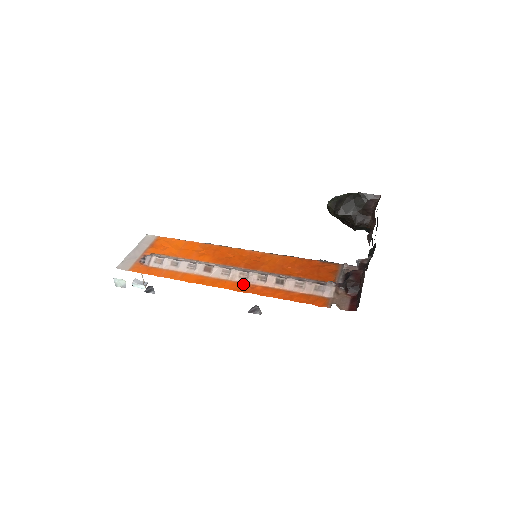
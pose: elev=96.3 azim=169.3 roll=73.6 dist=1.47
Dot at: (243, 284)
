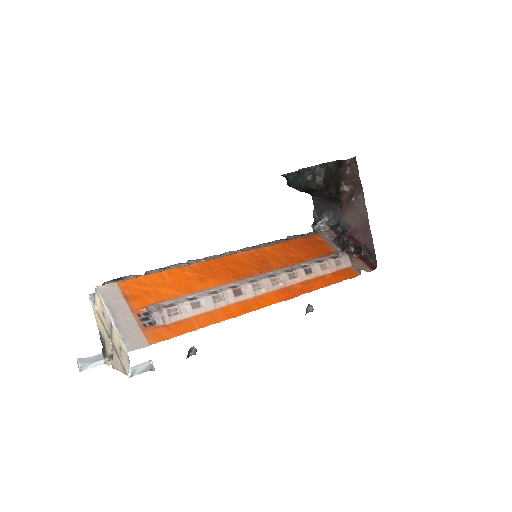
Dot at: (283, 290)
